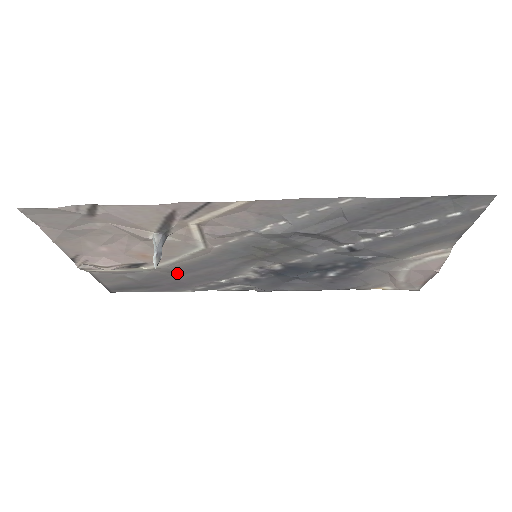
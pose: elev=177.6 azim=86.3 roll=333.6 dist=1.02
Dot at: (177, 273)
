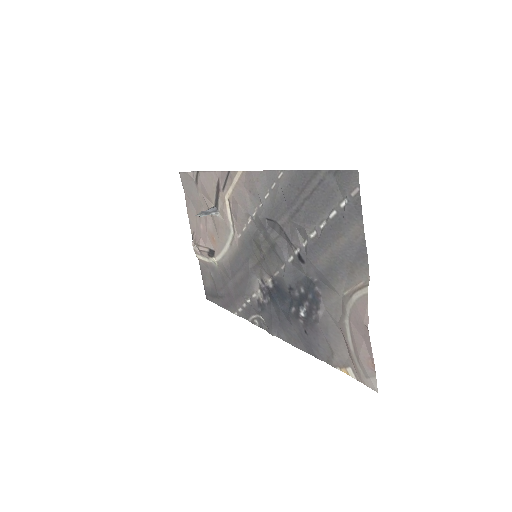
Dot at: (229, 276)
